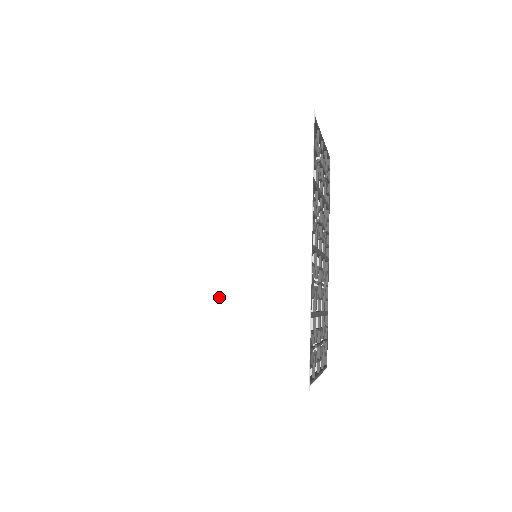
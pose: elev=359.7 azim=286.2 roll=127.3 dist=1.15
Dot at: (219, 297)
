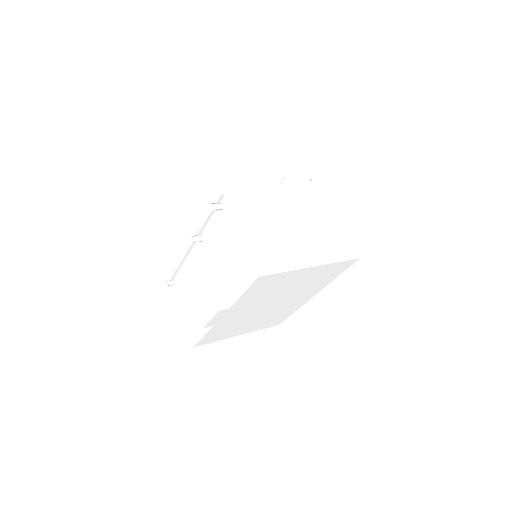
Dot at: (259, 318)
